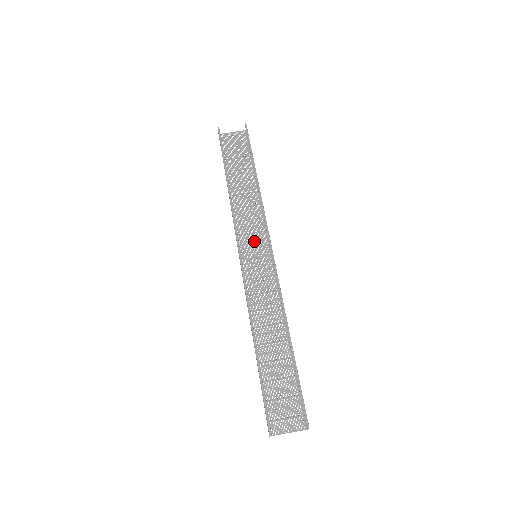
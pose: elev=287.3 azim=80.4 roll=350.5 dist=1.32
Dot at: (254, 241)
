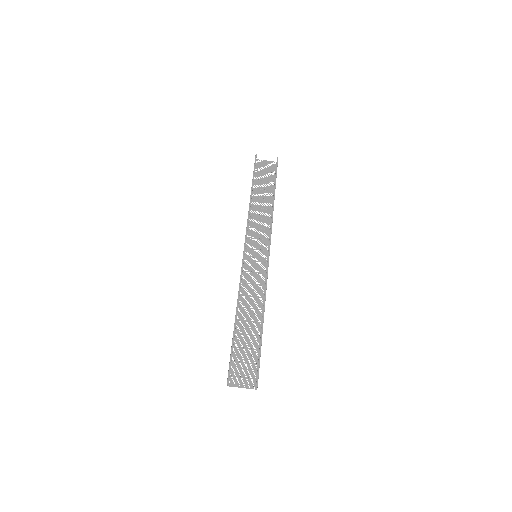
Dot at: (258, 245)
